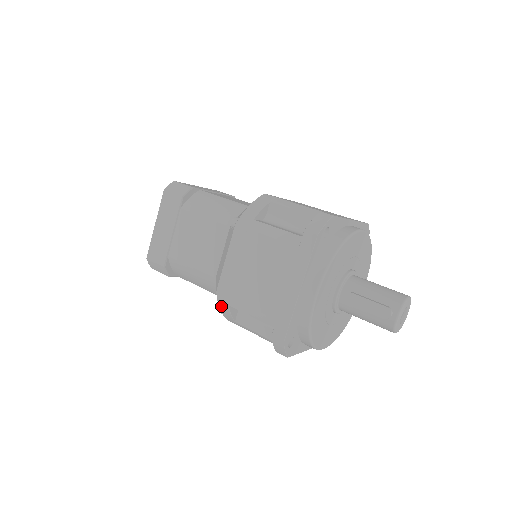
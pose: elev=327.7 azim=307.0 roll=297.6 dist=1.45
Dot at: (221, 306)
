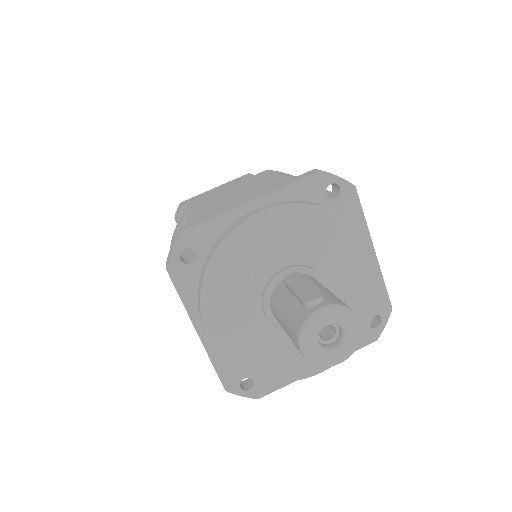
Dot at: (179, 221)
